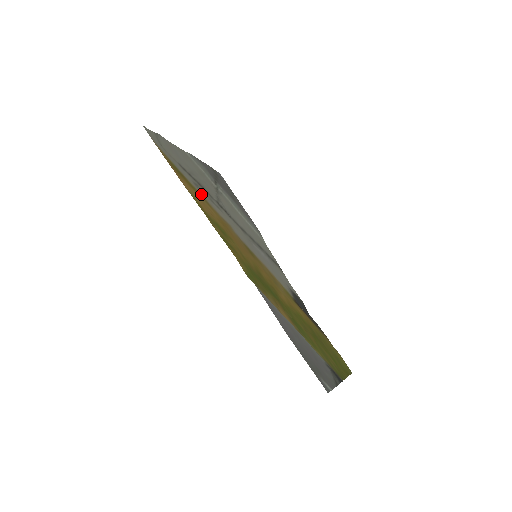
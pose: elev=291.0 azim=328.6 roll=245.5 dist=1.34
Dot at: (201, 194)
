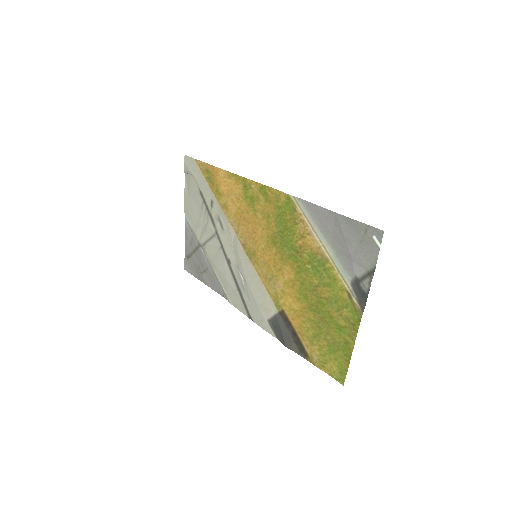
Dot at: (218, 203)
